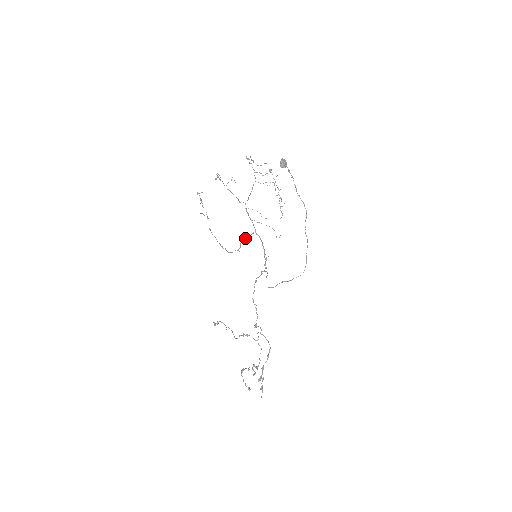
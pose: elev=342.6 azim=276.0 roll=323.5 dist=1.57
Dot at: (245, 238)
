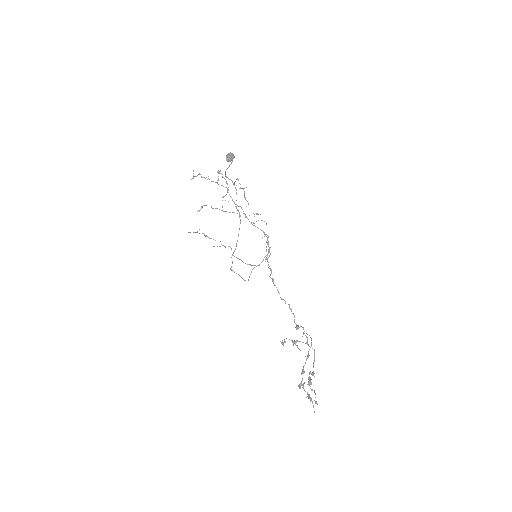
Dot at: (267, 244)
